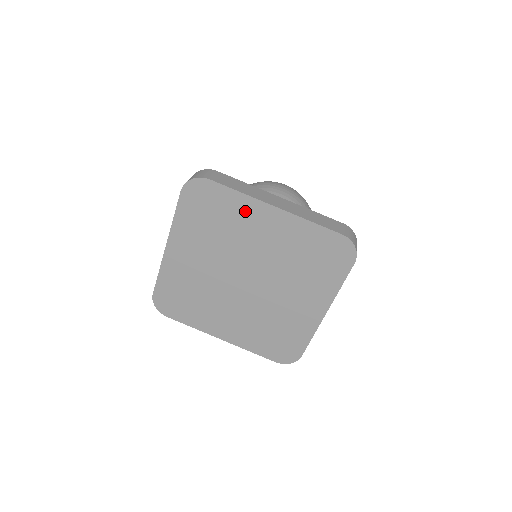
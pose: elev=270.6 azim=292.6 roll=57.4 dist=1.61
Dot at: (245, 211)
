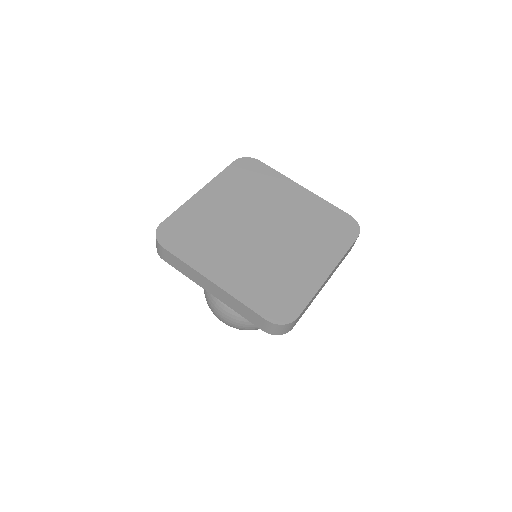
Dot at: (279, 184)
